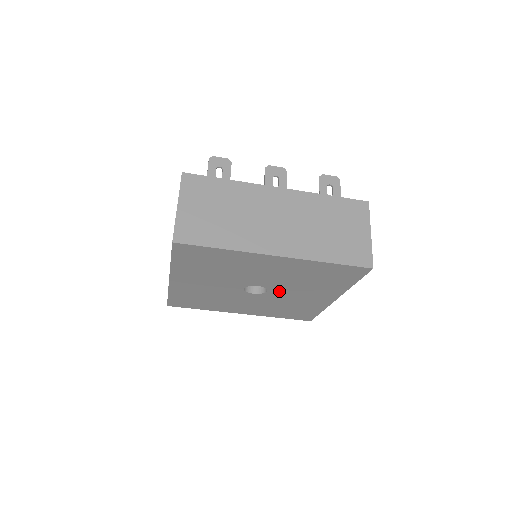
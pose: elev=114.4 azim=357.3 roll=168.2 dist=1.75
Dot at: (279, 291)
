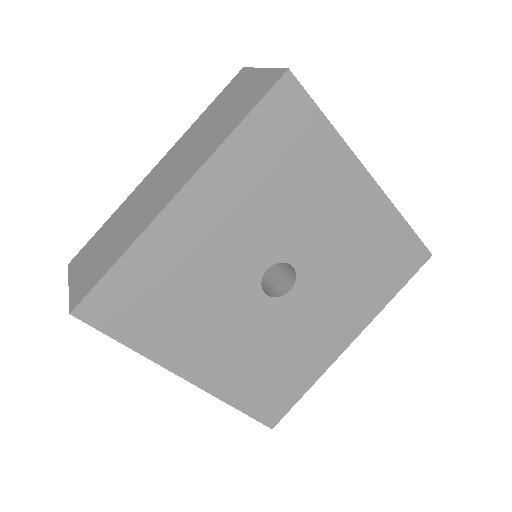
Dot at: (304, 295)
